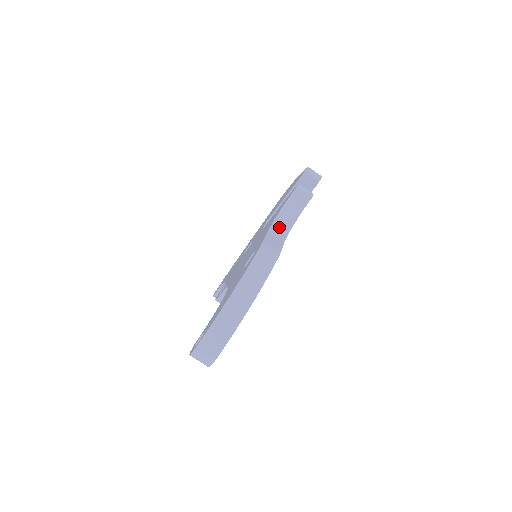
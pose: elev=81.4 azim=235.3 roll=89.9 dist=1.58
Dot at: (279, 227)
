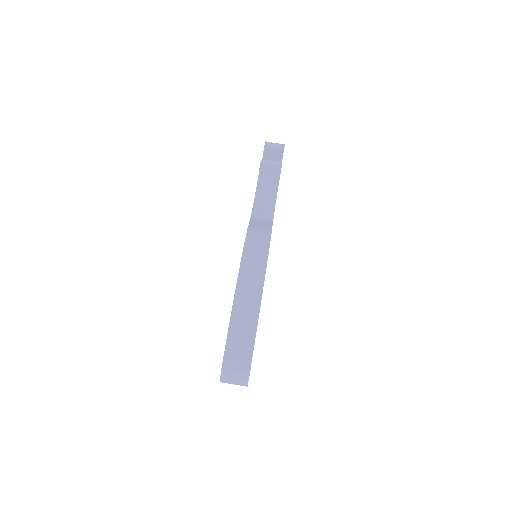
Dot at: (261, 210)
